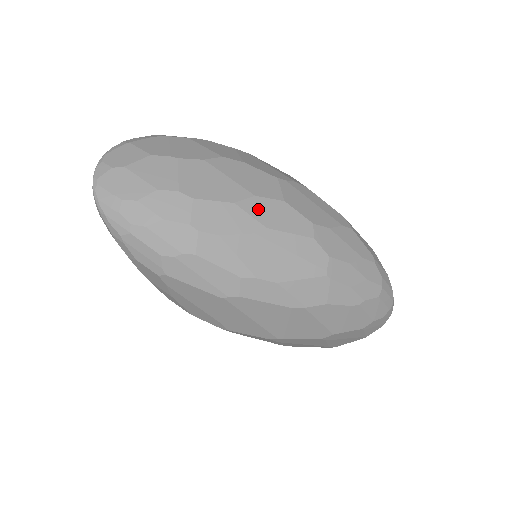
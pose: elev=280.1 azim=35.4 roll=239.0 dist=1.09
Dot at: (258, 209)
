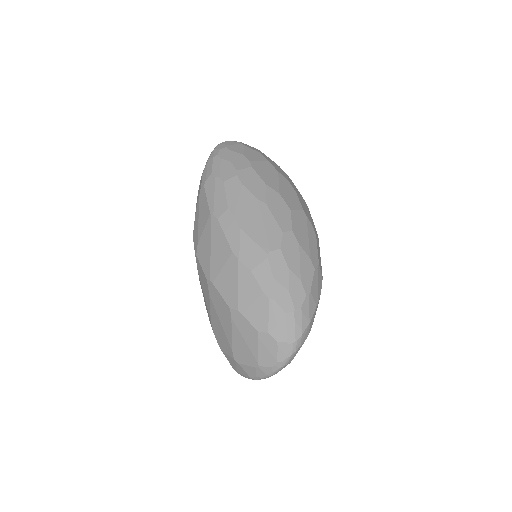
Dot at: (273, 197)
